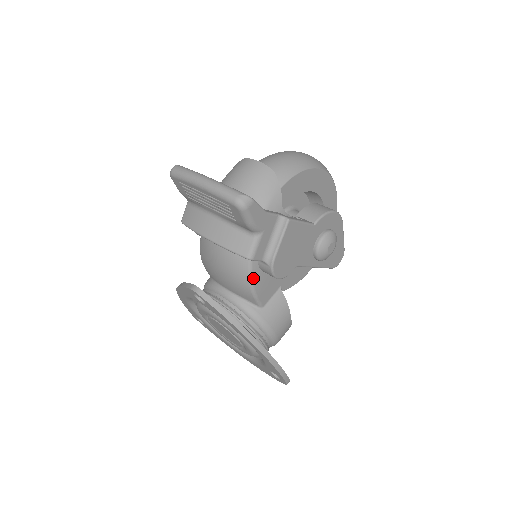
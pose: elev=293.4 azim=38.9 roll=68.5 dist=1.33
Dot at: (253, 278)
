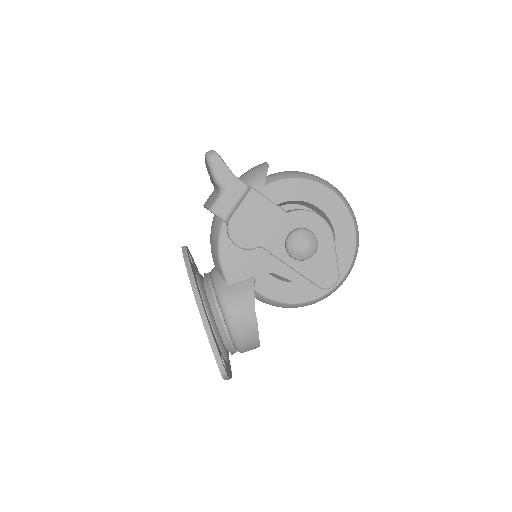
Dot at: (221, 243)
